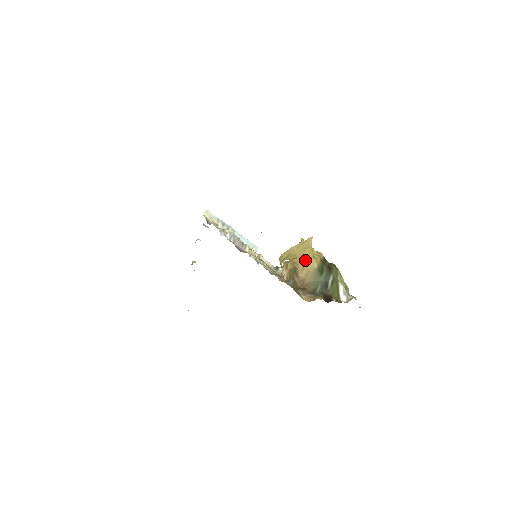
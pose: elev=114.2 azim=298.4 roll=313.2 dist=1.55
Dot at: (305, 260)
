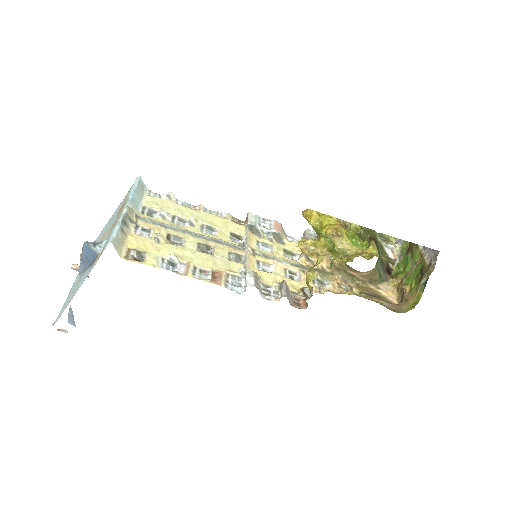
Dot at: occluded
